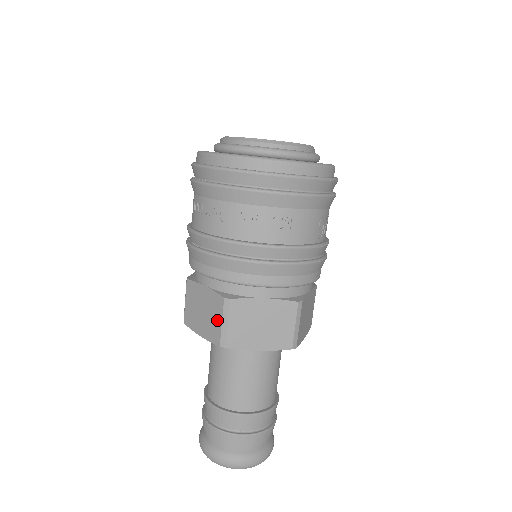
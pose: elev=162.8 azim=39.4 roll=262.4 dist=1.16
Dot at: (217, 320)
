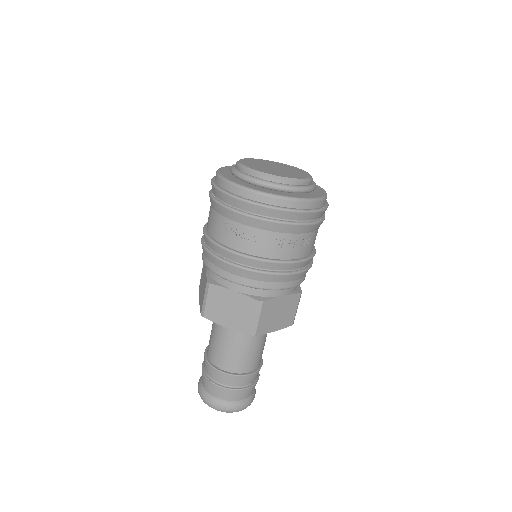
Dot at: (249, 317)
